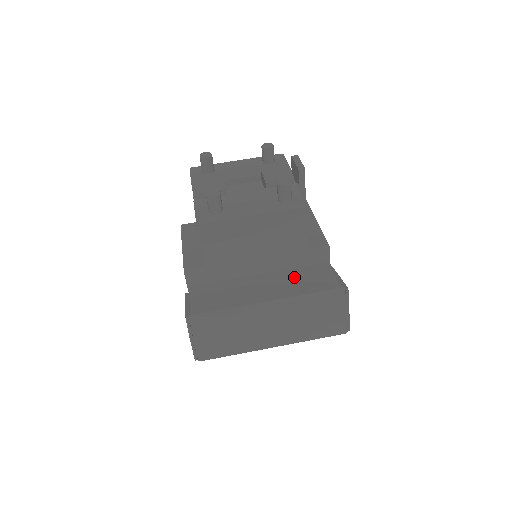
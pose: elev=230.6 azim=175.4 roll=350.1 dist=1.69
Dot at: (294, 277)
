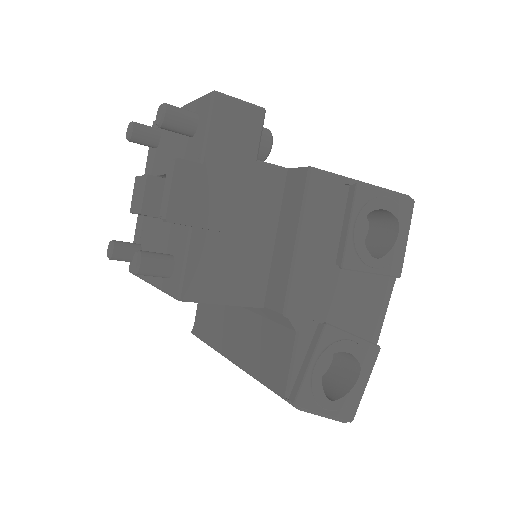
Dot at: (257, 336)
